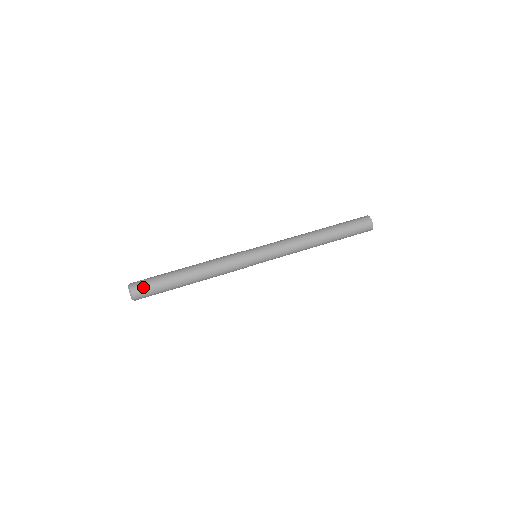
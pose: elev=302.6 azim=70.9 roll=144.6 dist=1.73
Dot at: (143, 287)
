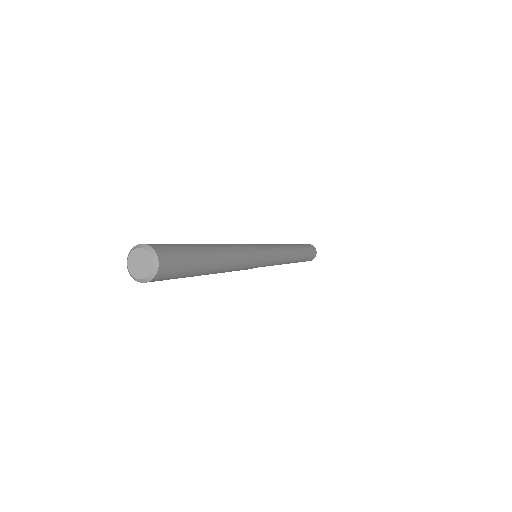
Dot at: (157, 244)
